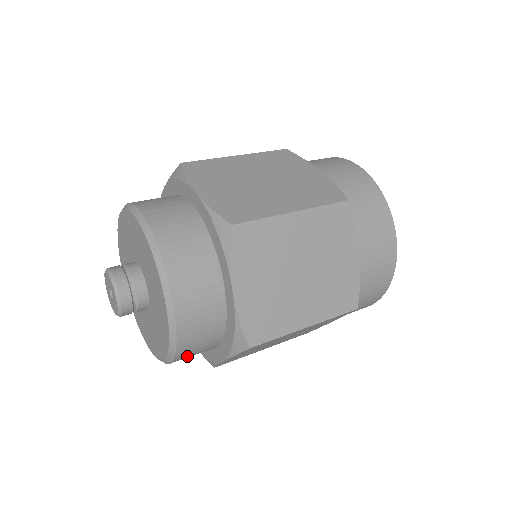
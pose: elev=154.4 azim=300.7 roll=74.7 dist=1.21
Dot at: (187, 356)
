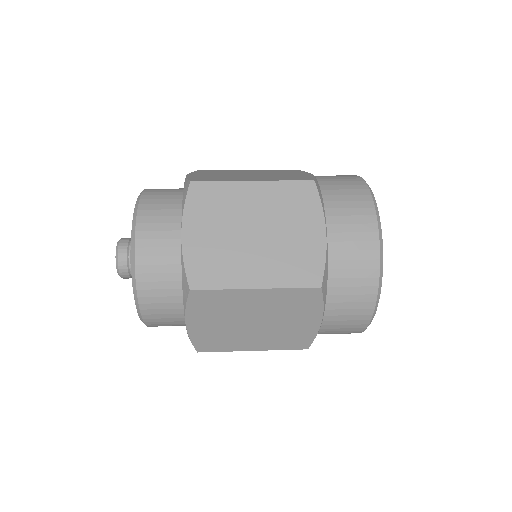
Dot at: occluded
